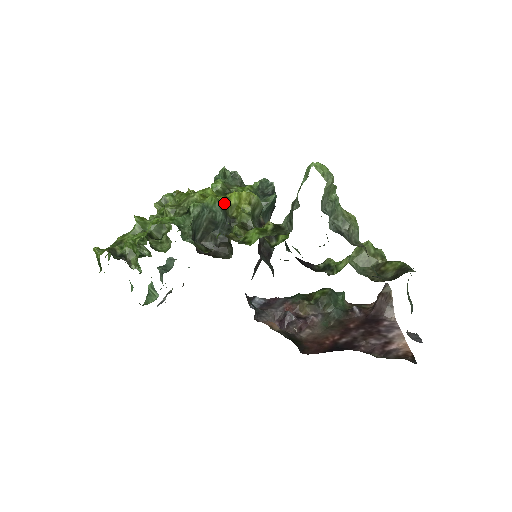
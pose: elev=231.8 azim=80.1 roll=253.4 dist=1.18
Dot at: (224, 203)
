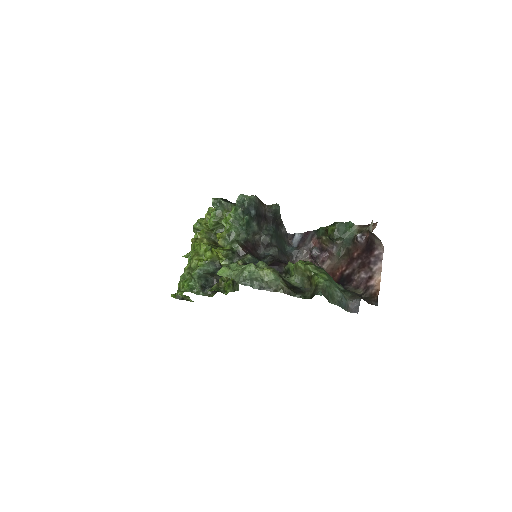
Dot at: (209, 260)
